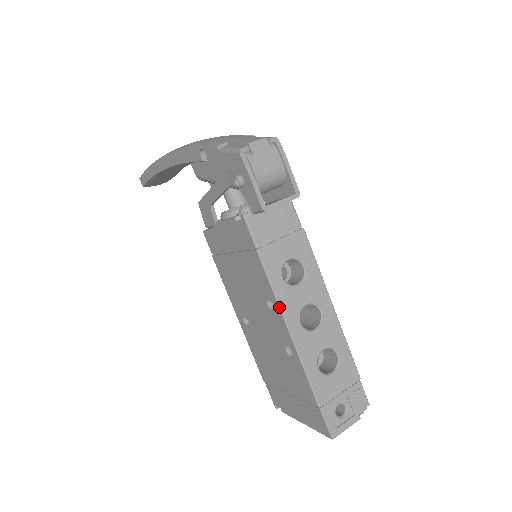
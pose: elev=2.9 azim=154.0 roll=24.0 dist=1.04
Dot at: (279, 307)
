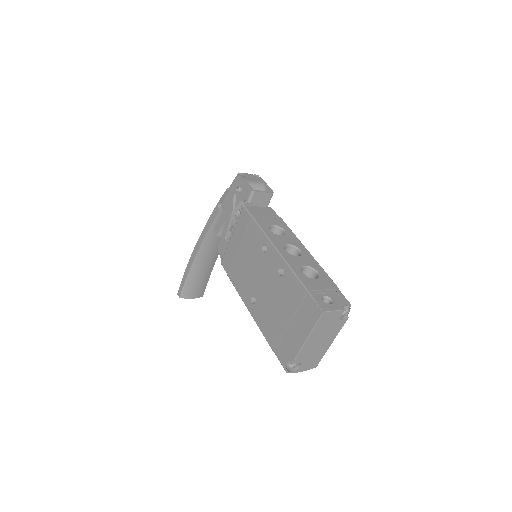
Dot at: (269, 240)
